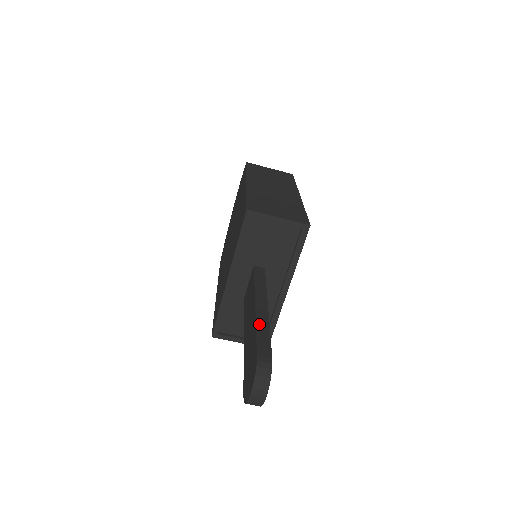
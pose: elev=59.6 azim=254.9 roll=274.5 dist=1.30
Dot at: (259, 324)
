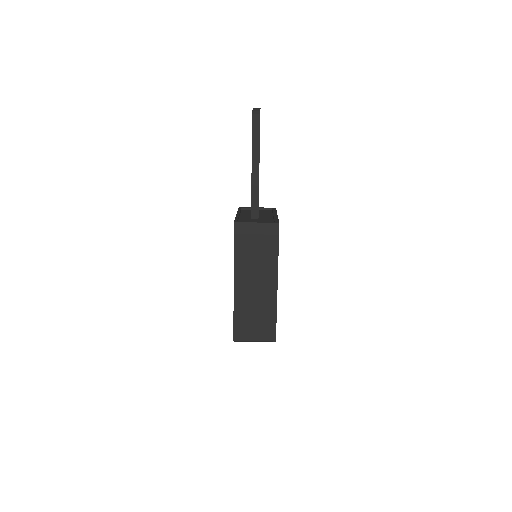
Dot at: occluded
